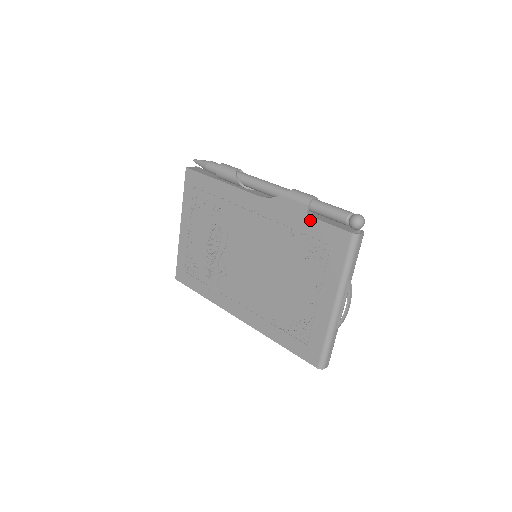
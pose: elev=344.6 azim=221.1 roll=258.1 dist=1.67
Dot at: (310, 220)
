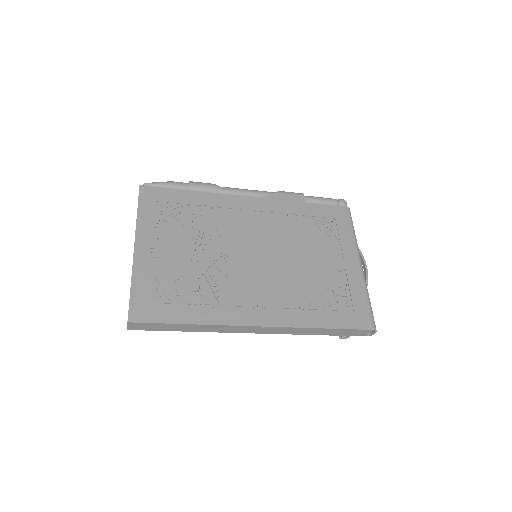
Dot at: (310, 205)
